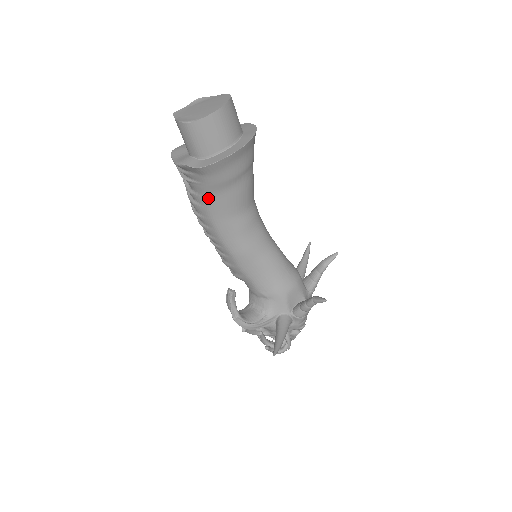
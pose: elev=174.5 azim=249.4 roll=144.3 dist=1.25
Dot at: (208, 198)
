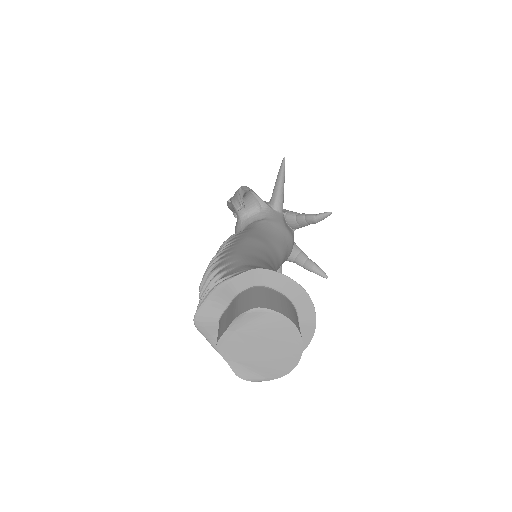
Dot at: occluded
